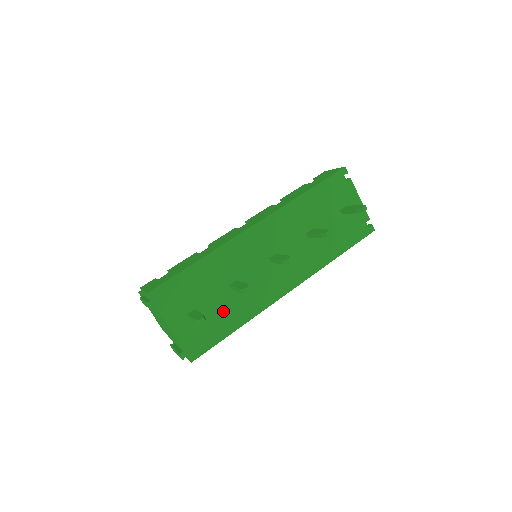
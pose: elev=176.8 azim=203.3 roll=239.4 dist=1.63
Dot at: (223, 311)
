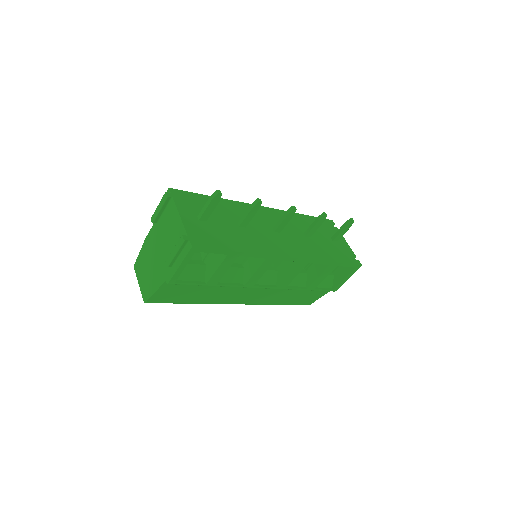
Dot at: (229, 234)
